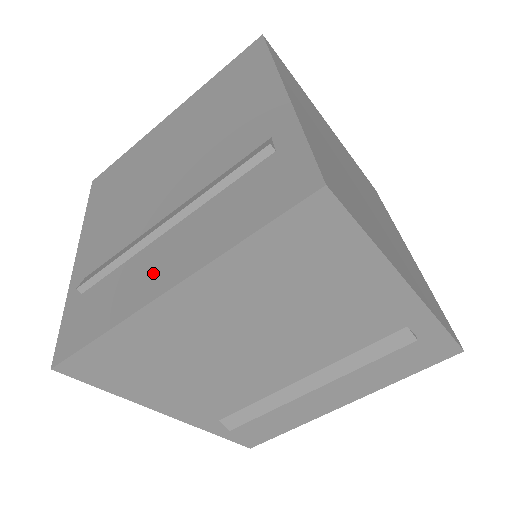
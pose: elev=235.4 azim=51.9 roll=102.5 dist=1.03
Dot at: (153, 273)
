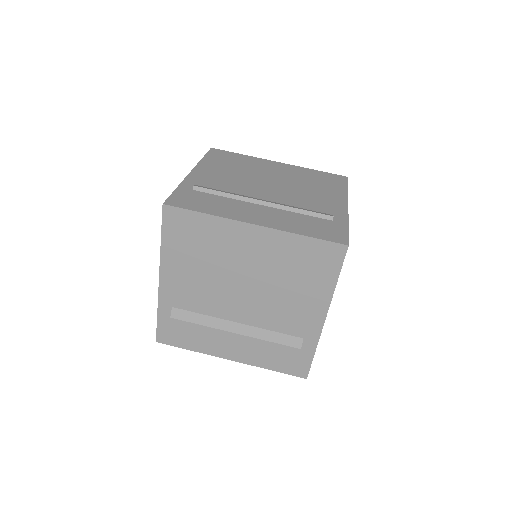
Dot at: occluded
